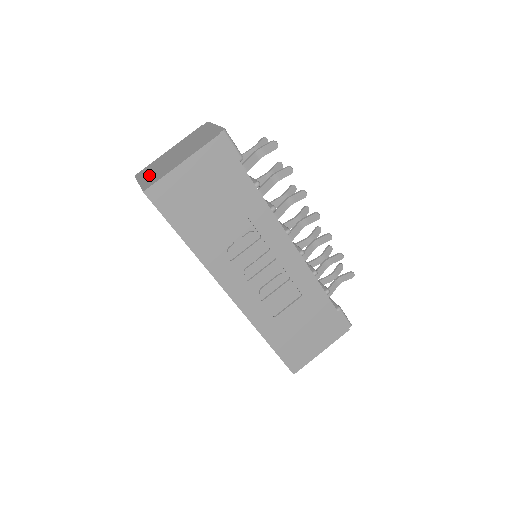
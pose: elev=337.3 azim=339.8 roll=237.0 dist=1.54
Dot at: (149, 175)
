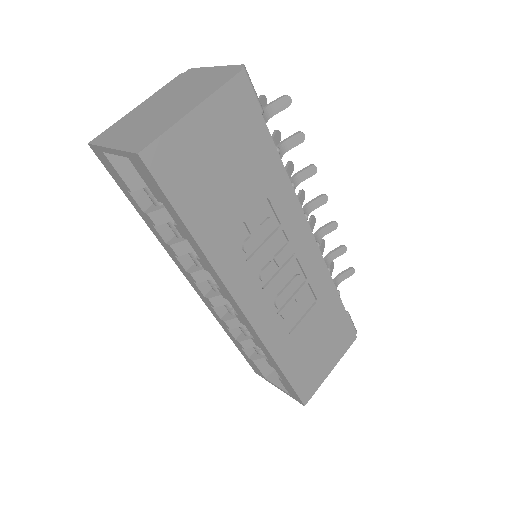
Dot at: (127, 135)
